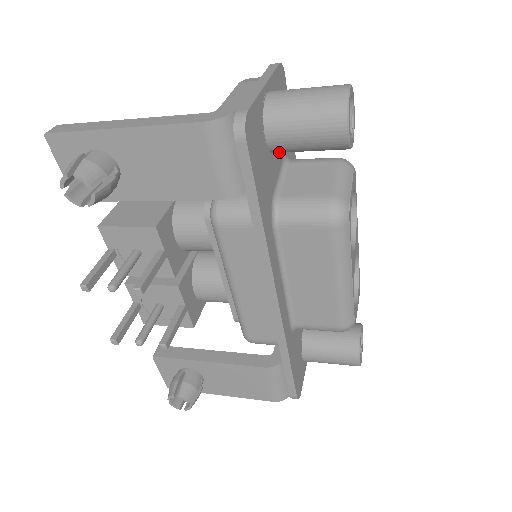
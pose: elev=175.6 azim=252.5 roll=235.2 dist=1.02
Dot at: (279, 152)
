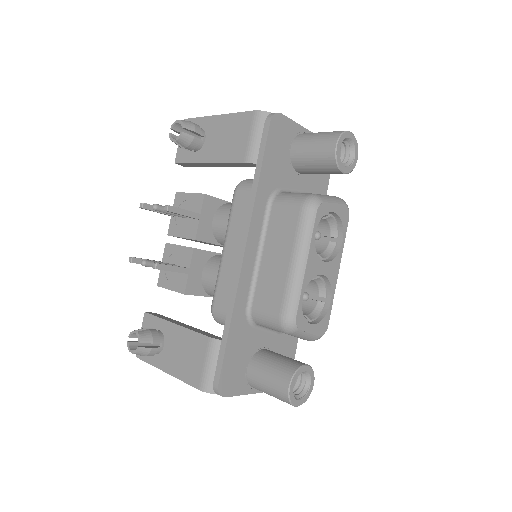
Dot at: (297, 167)
